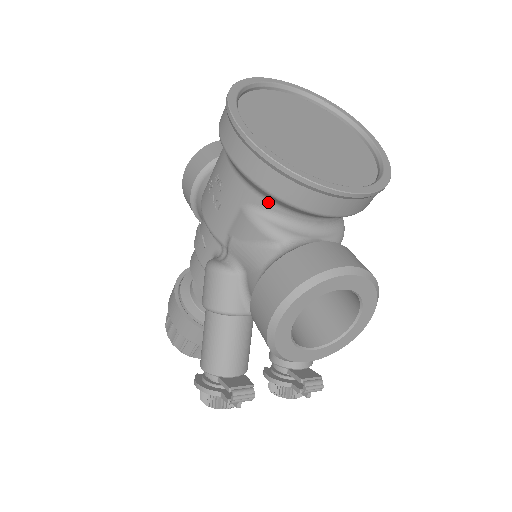
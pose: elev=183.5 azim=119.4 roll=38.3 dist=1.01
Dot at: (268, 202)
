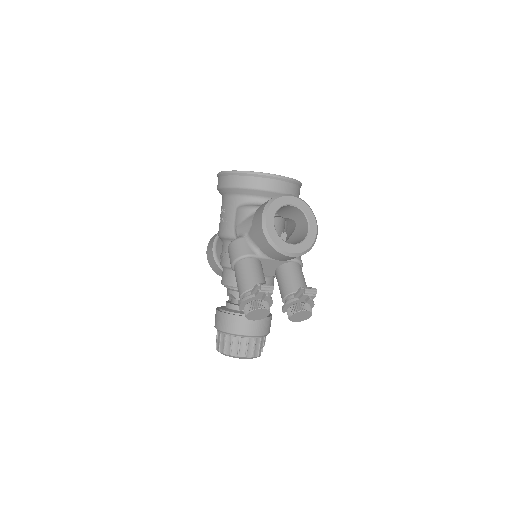
Dot at: (247, 198)
